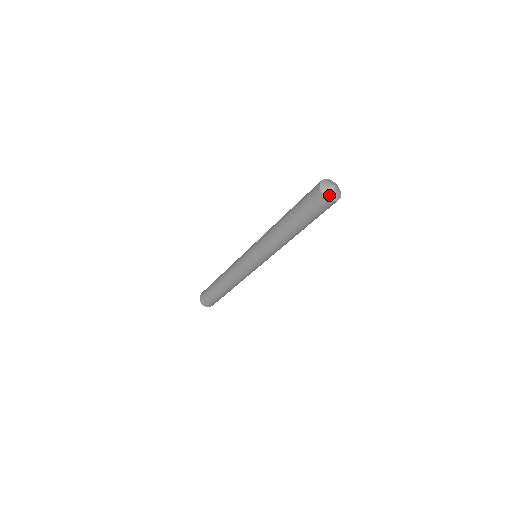
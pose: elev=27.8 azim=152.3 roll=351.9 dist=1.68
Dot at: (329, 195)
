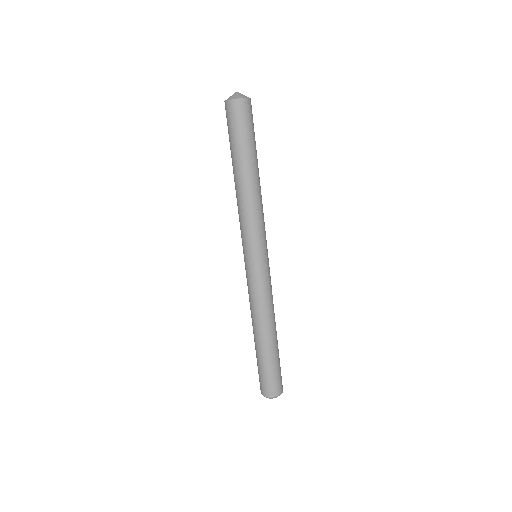
Dot at: (242, 96)
